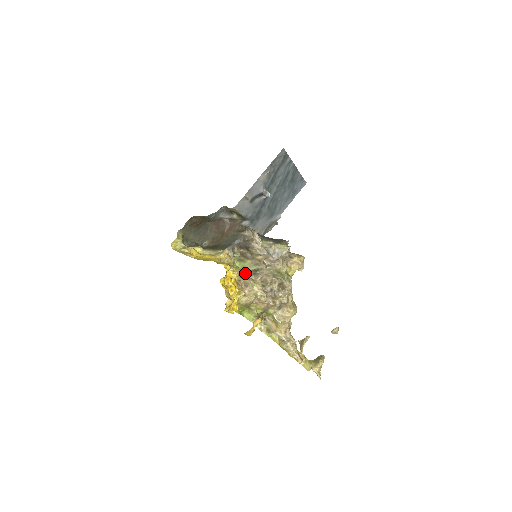
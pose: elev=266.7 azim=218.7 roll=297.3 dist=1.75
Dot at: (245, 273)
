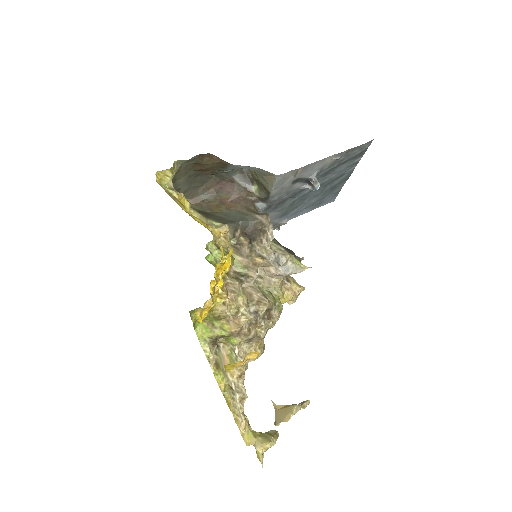
Dot at: occluded
